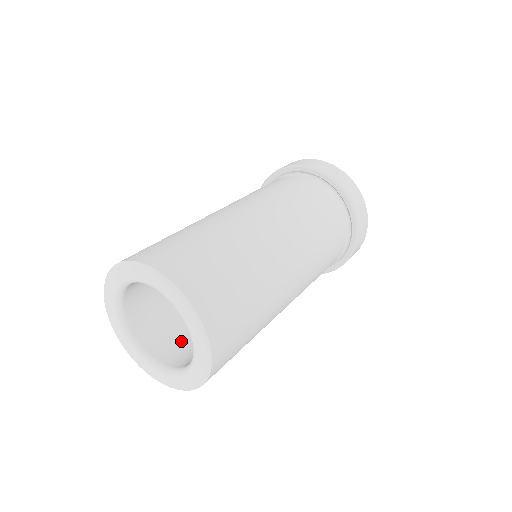
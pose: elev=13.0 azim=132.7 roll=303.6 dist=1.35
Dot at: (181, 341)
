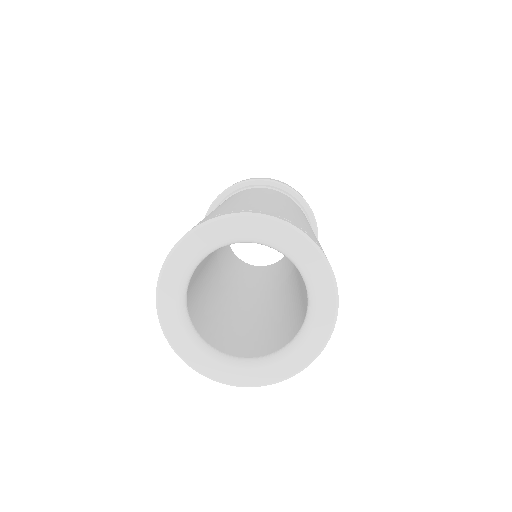
Dot at: (241, 339)
